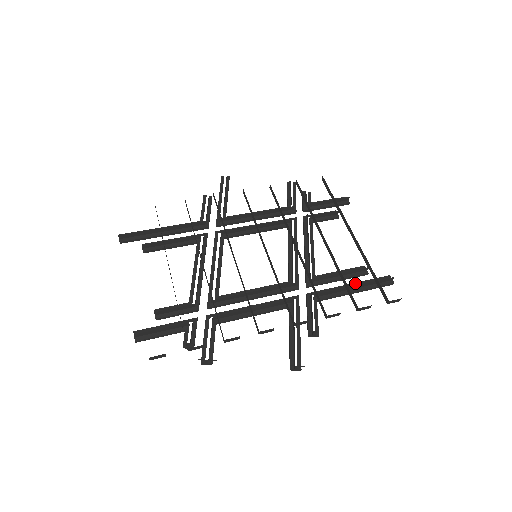
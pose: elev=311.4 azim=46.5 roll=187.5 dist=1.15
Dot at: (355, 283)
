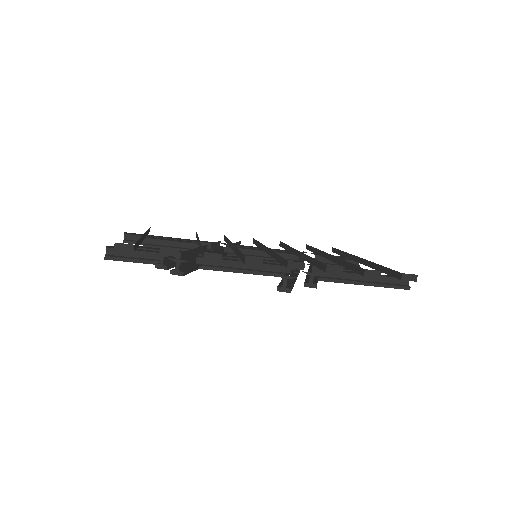
Dot at: (364, 280)
